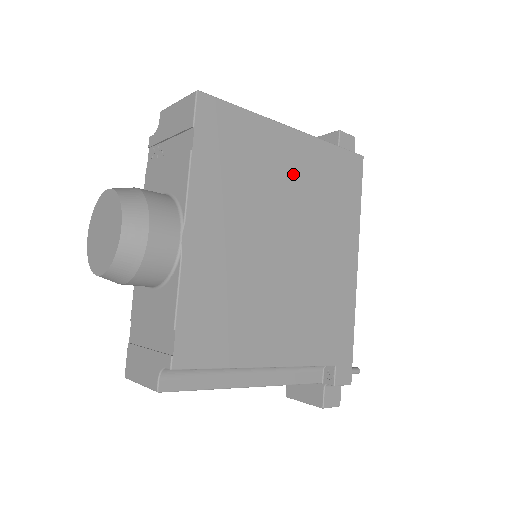
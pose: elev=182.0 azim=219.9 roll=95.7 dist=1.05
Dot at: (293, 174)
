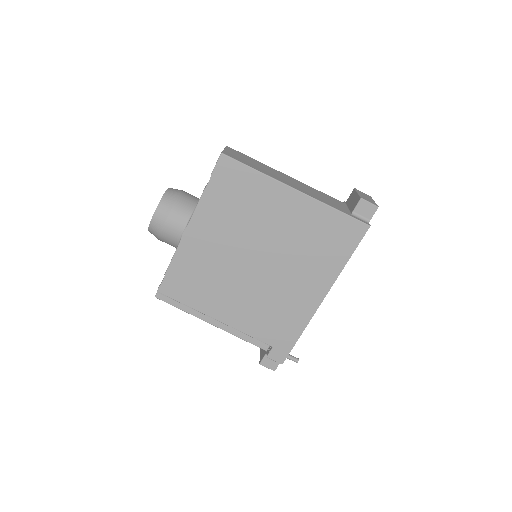
Dot at: (284, 220)
